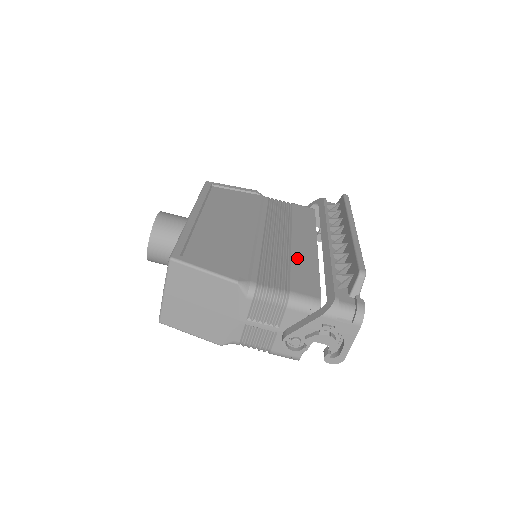
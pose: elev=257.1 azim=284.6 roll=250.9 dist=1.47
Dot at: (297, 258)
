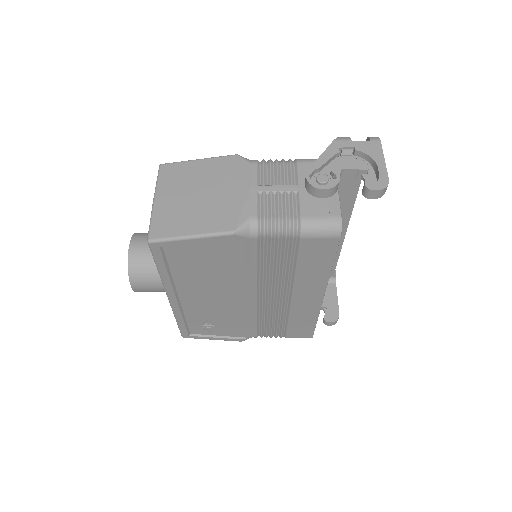
Dot at: occluded
